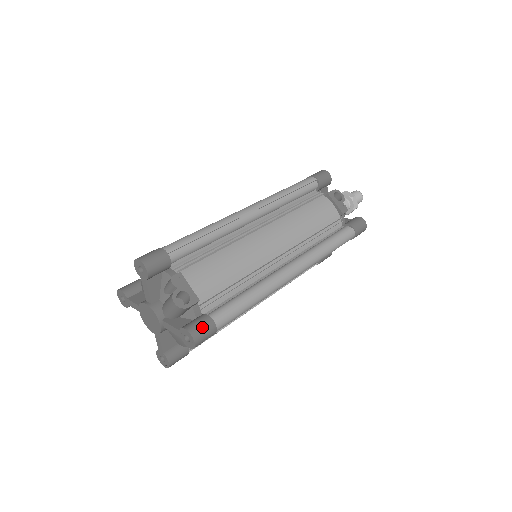
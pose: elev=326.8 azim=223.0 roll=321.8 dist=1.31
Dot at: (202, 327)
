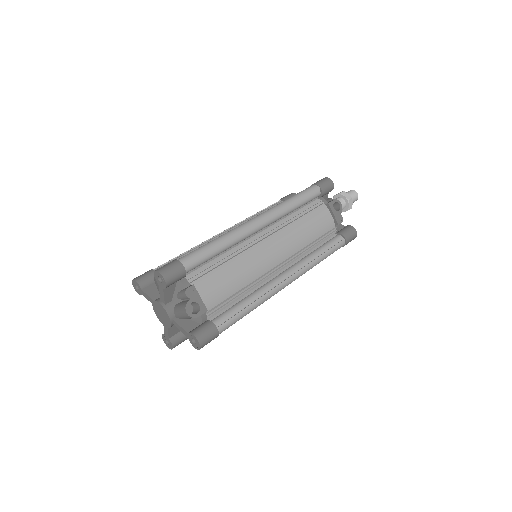
Dot at: (207, 334)
